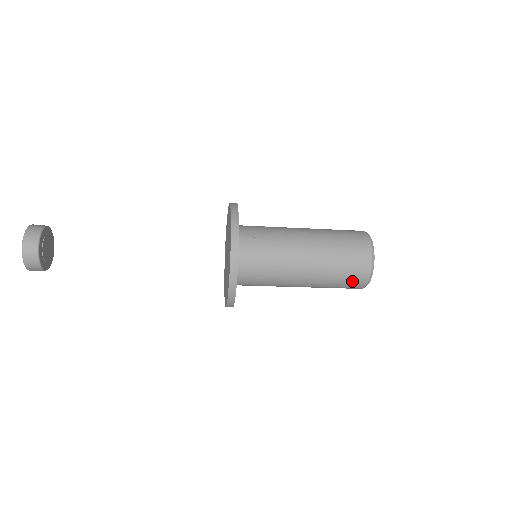
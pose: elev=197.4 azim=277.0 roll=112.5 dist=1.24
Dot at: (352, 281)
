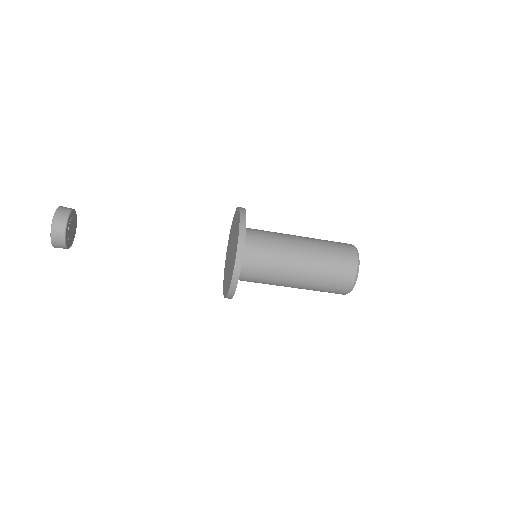
Dot at: (344, 263)
